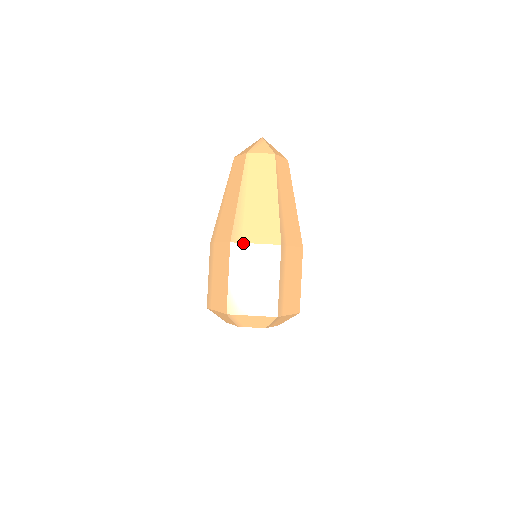
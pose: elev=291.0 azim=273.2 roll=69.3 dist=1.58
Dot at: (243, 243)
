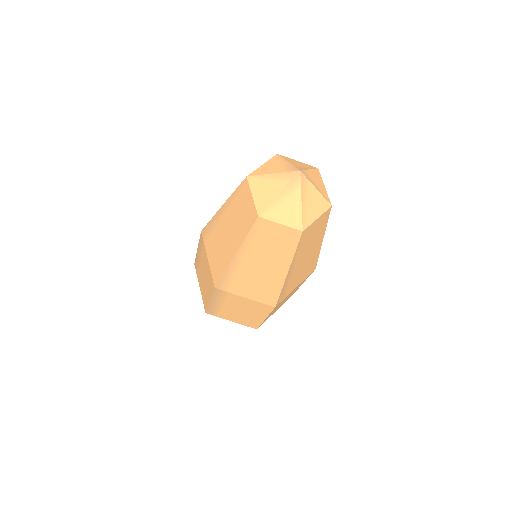
Dot at: (230, 293)
